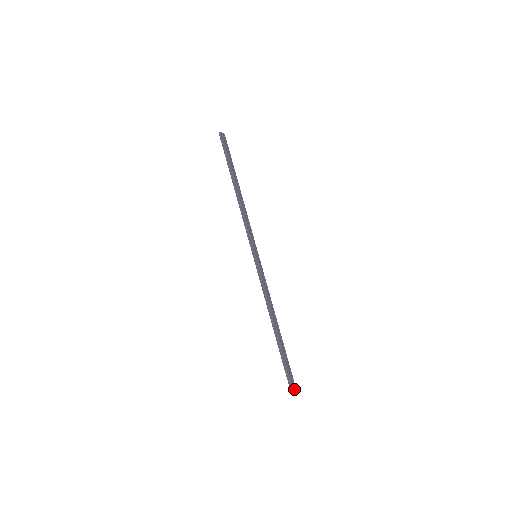
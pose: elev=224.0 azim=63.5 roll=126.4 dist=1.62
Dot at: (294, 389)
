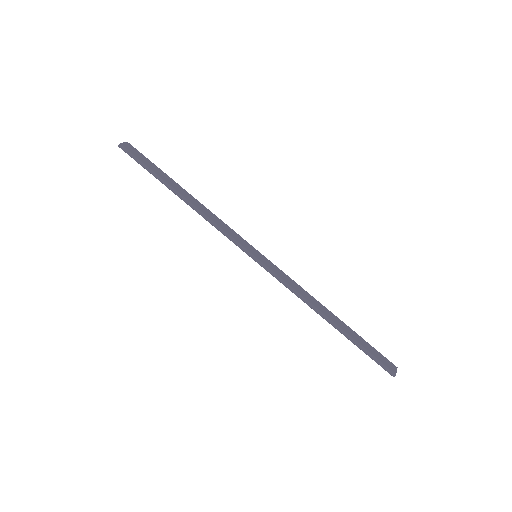
Dot at: (393, 369)
